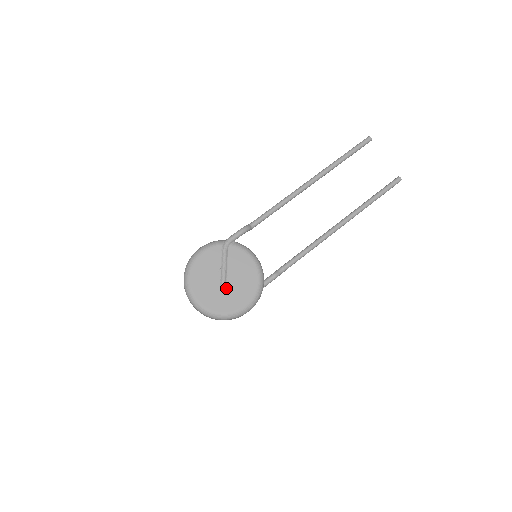
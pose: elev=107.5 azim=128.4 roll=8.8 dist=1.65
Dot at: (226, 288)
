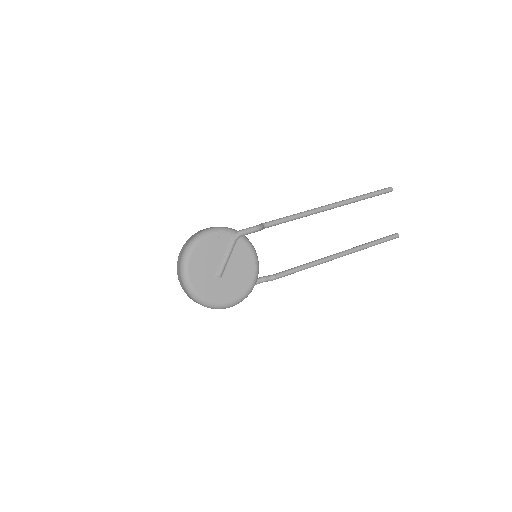
Dot at: (221, 278)
